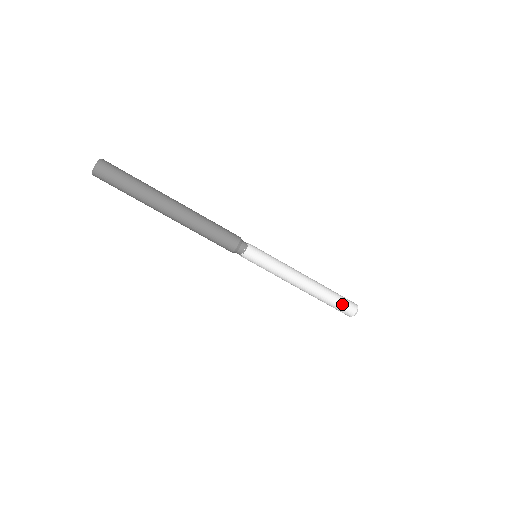
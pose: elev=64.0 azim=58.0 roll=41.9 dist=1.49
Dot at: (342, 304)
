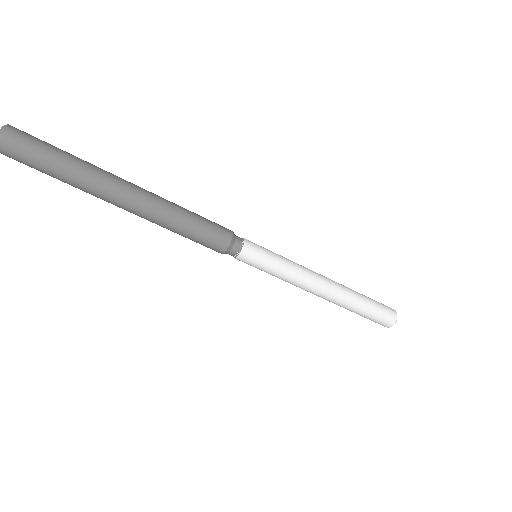
Dot at: (372, 318)
